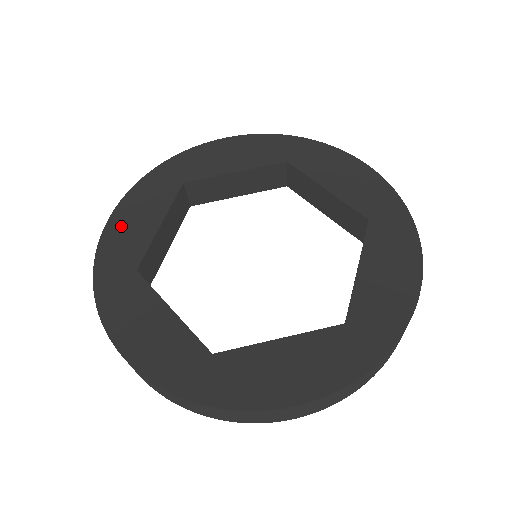
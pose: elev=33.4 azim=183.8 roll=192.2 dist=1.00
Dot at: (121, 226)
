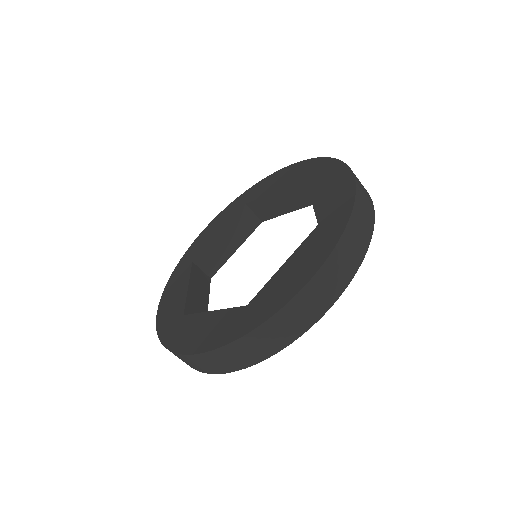
Dot at: (166, 308)
